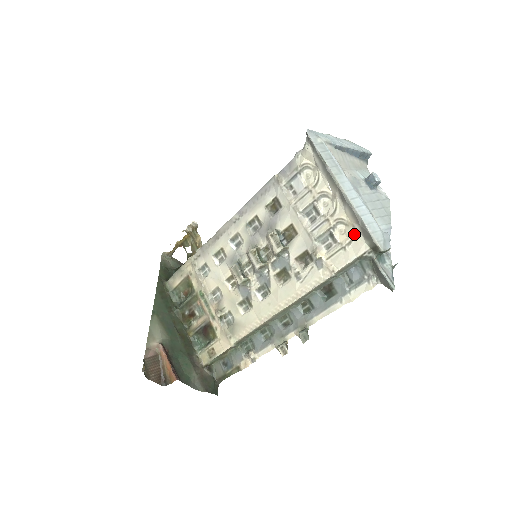
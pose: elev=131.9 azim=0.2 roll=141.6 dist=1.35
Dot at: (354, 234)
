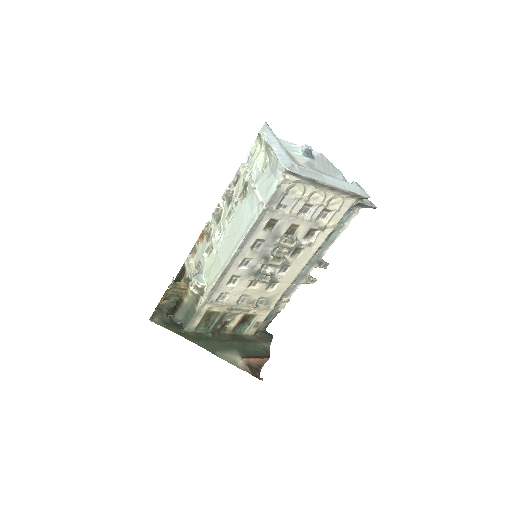
Dot at: (344, 200)
